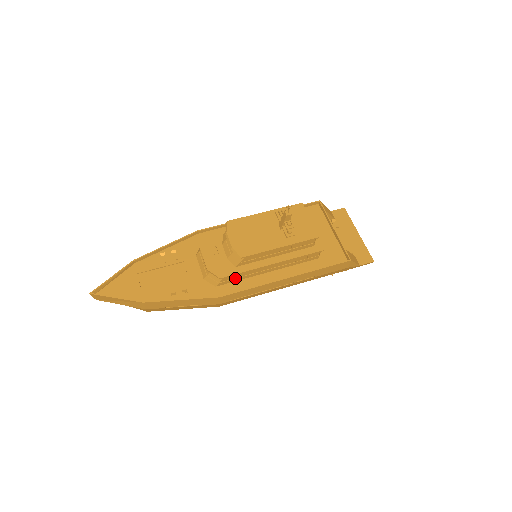
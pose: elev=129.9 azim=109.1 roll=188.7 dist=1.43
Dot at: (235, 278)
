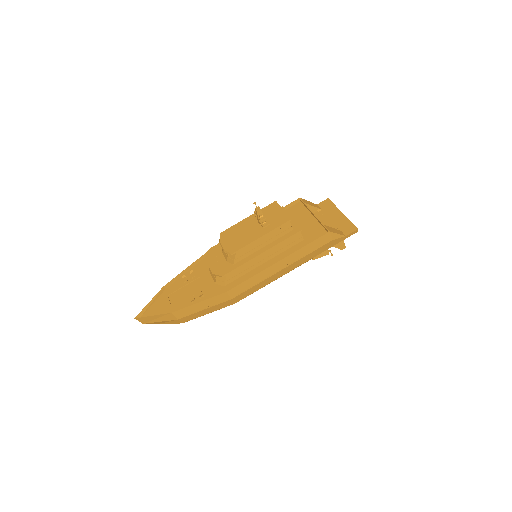
Dot at: (237, 275)
